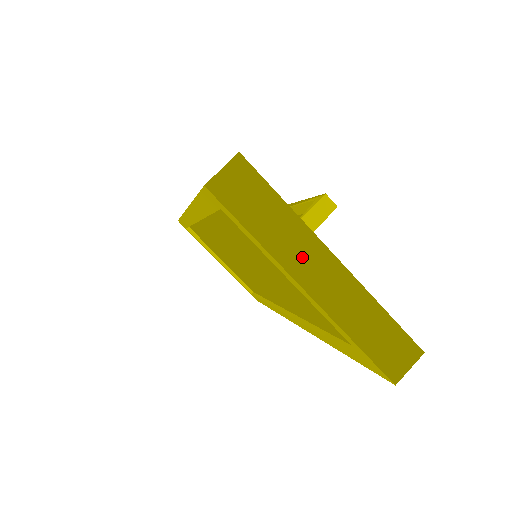
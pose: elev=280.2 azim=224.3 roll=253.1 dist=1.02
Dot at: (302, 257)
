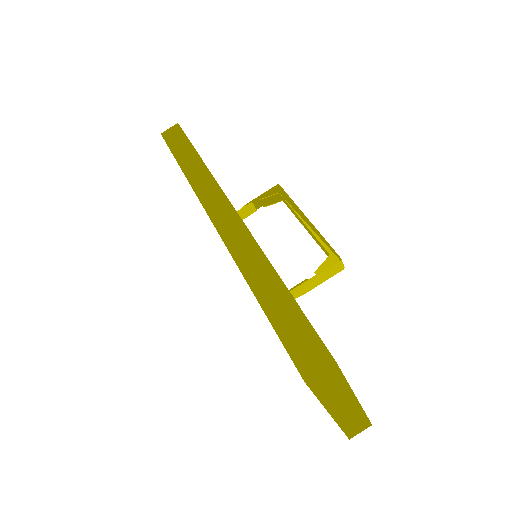
Dot at: (339, 402)
